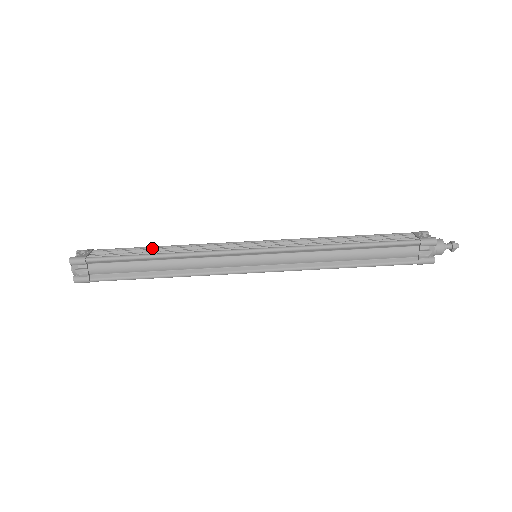
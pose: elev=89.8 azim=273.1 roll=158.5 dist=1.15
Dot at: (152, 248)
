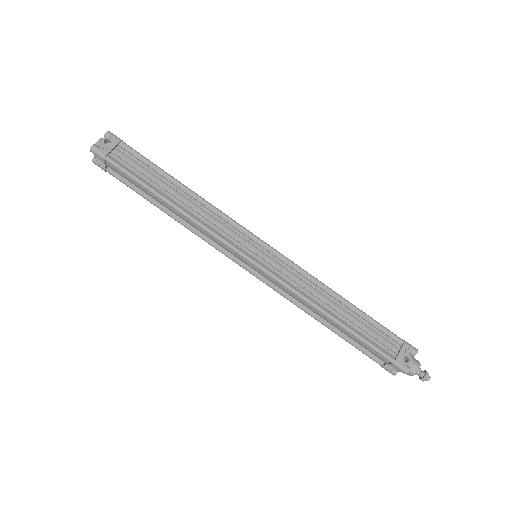
Dot at: (171, 182)
